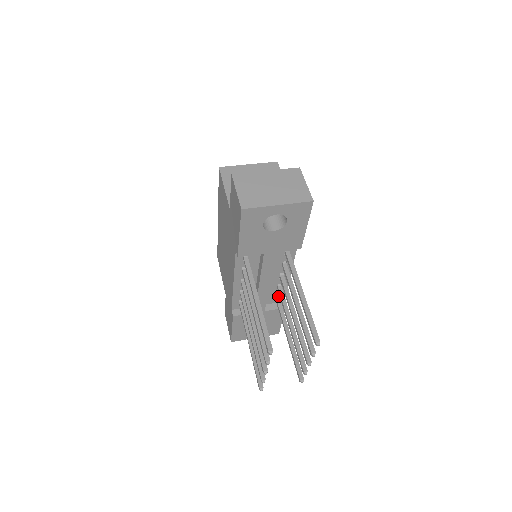
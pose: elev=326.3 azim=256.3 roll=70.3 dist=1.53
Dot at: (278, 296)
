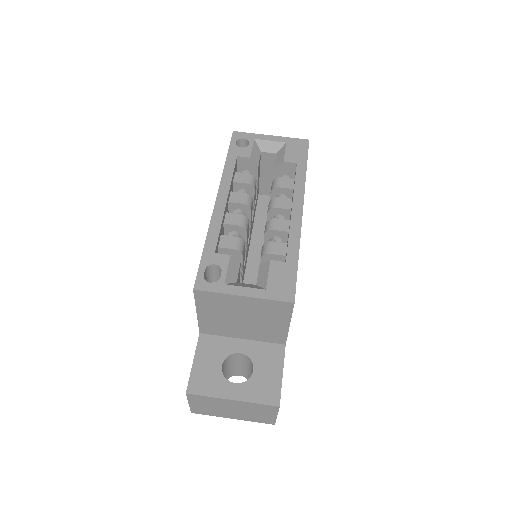
Dot at: occluded
